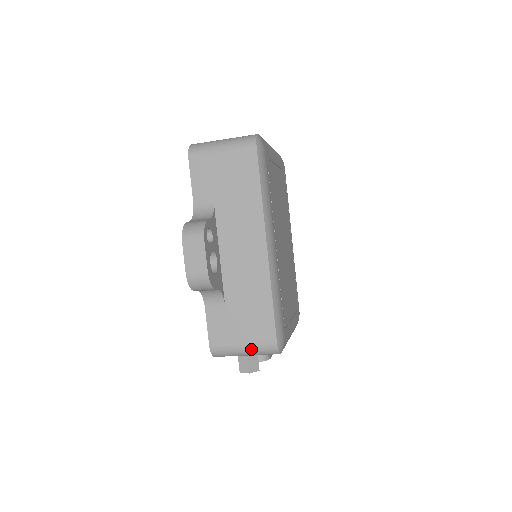
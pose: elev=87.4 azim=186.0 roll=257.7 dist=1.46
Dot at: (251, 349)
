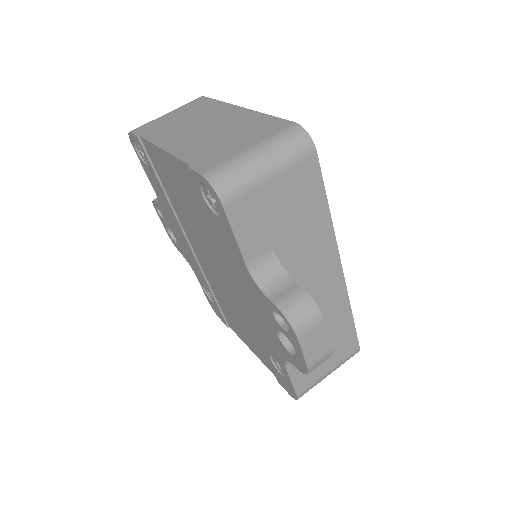
Dot at: occluded
